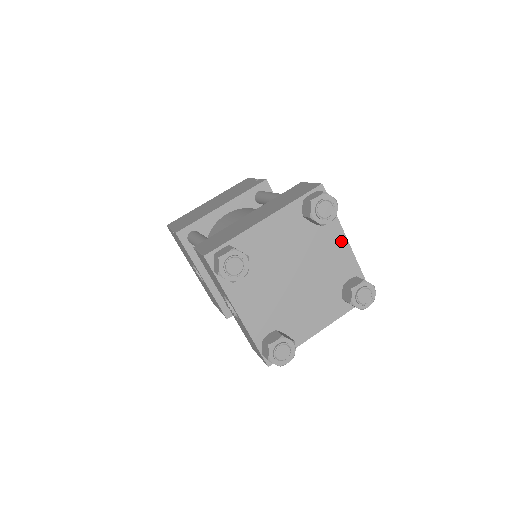
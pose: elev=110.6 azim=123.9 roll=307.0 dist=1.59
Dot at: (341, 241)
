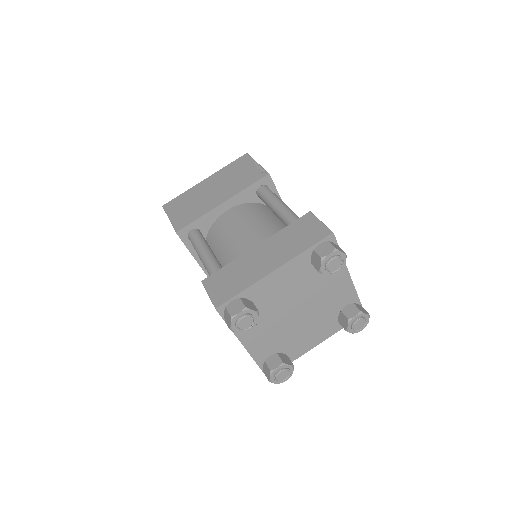
Dot at: (344, 277)
